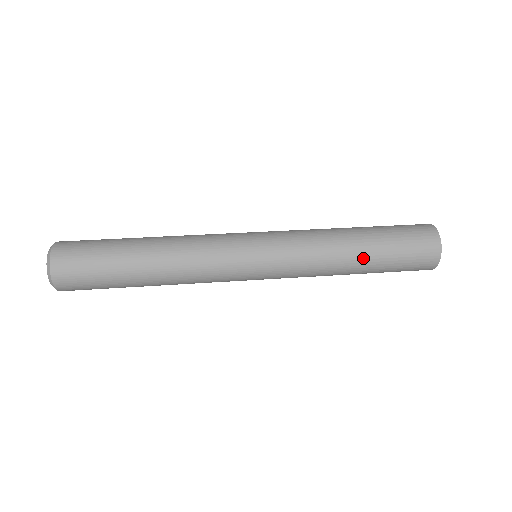
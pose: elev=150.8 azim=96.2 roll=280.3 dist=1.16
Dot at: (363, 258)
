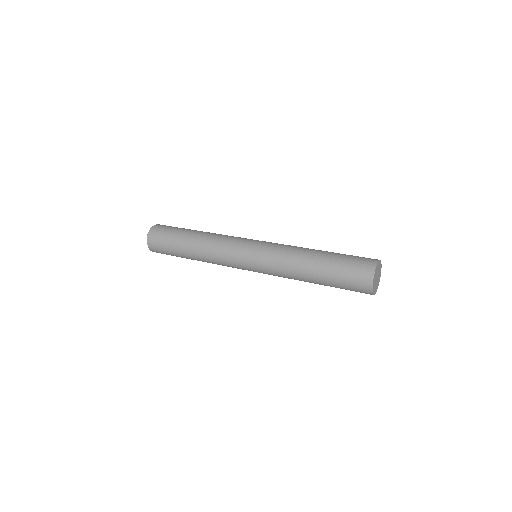
Dot at: (315, 279)
